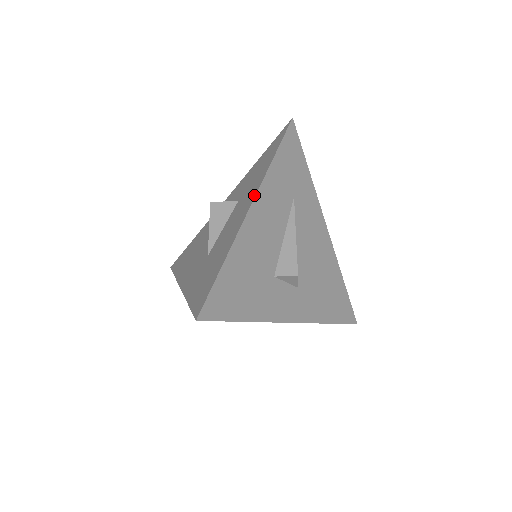
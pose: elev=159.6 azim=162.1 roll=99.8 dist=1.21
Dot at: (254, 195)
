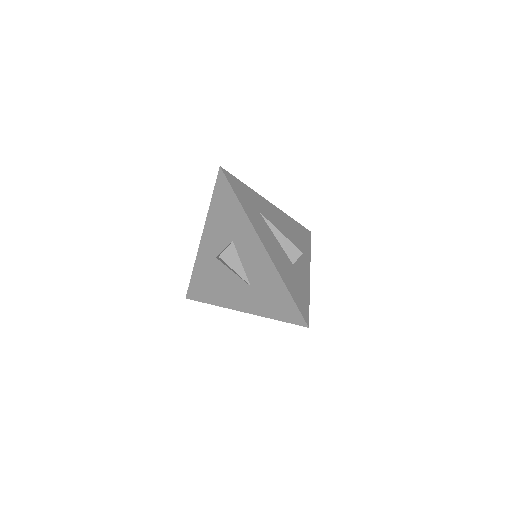
Dot at: (257, 239)
